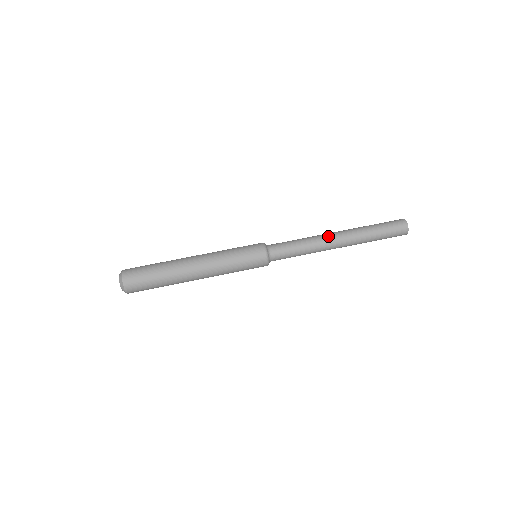
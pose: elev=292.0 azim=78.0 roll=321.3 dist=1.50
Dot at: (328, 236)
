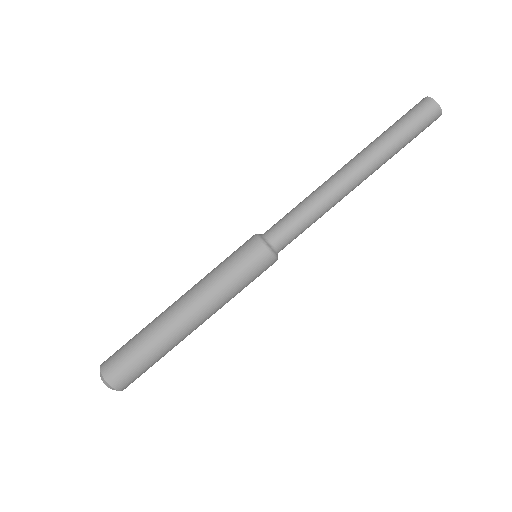
Dot at: (337, 180)
